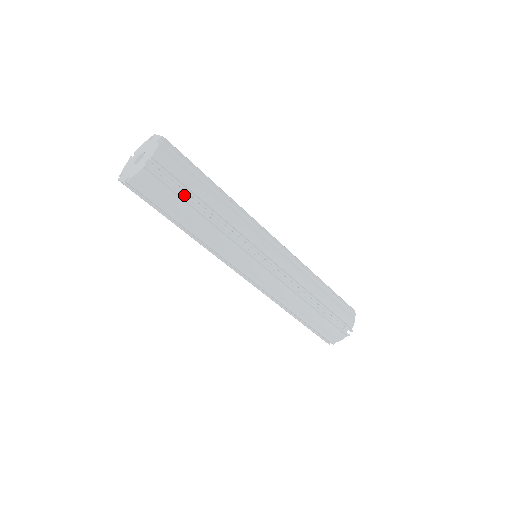
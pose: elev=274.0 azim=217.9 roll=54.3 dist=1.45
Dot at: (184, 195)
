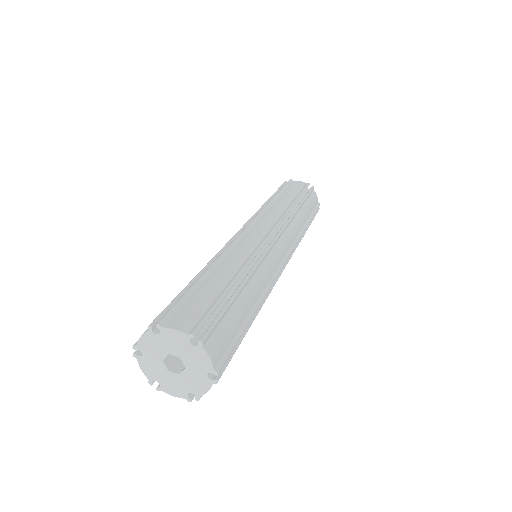
Dot at: occluded
